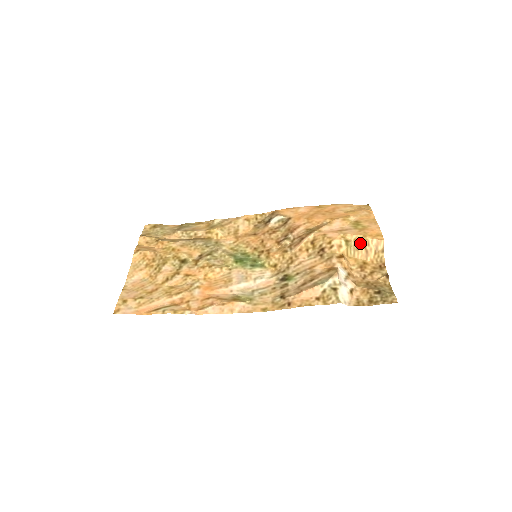
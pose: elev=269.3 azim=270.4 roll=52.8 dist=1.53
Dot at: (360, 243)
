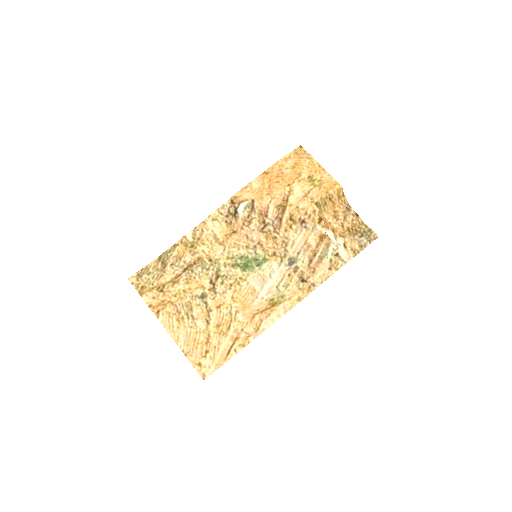
Dot at: (326, 199)
